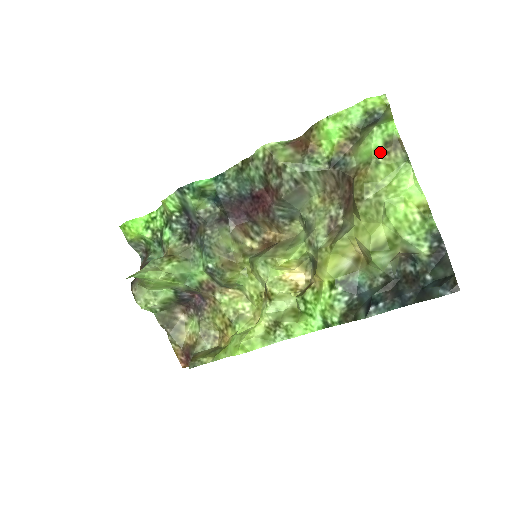
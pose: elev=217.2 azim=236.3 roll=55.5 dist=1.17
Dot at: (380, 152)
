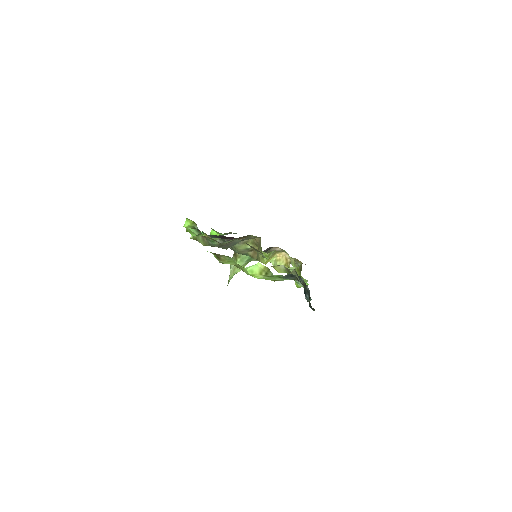
Dot at: (217, 258)
